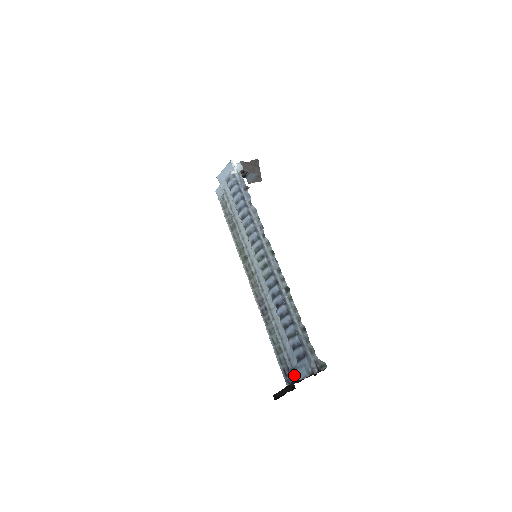
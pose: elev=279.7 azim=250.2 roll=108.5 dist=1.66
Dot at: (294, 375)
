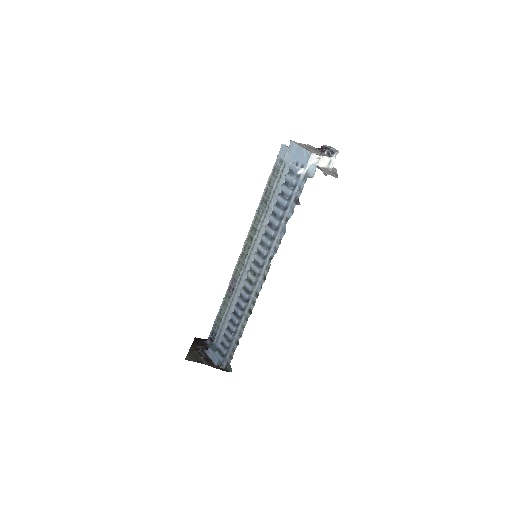
Dot at: (211, 353)
